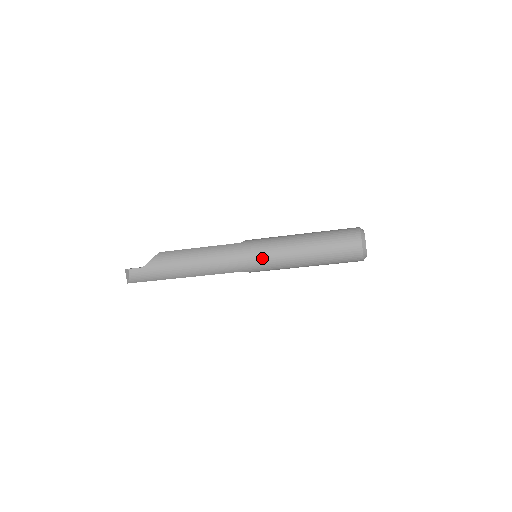
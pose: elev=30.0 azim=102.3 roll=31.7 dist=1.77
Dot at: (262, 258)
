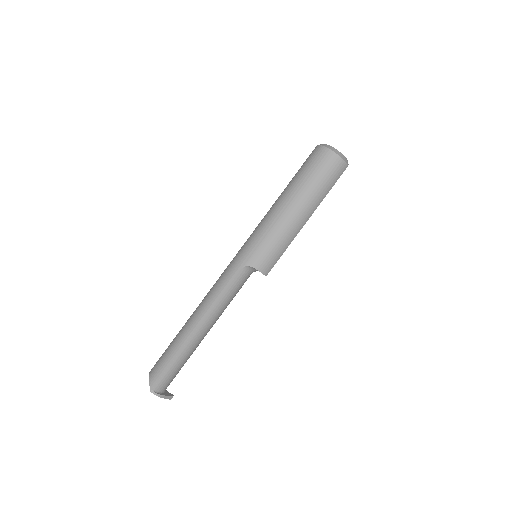
Dot at: (249, 239)
